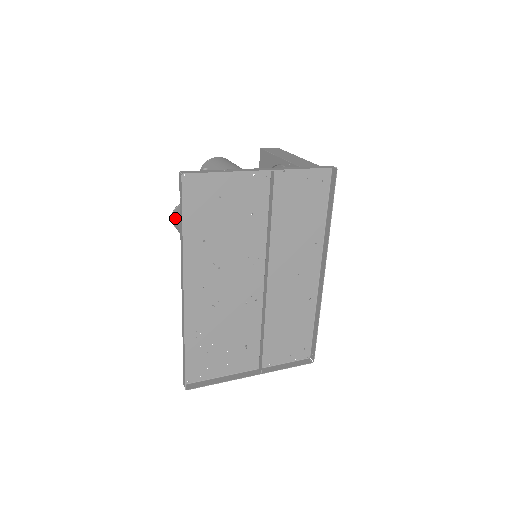
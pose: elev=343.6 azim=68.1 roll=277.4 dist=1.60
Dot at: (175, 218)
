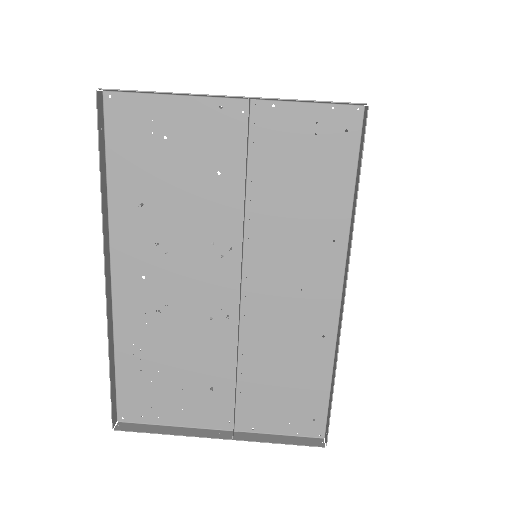
Dot at: occluded
